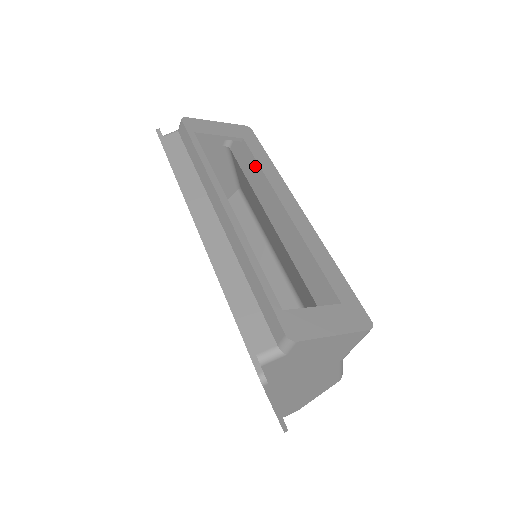
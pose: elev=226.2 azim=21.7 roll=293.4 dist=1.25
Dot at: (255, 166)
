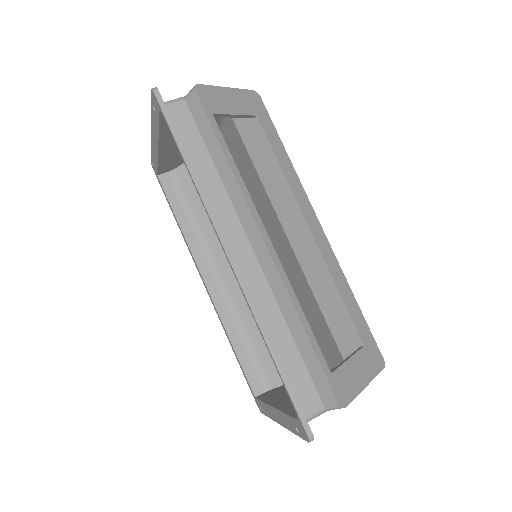
Dot at: (272, 159)
